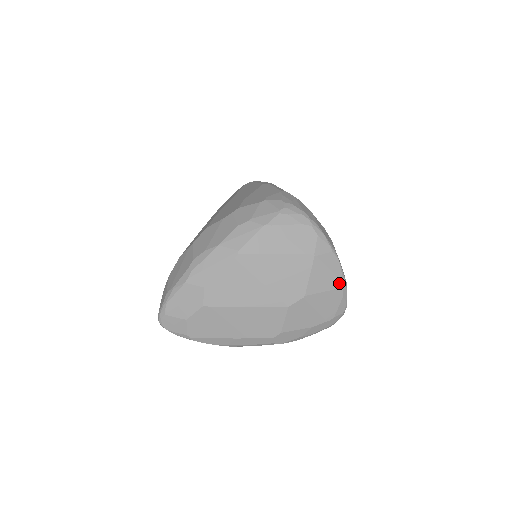
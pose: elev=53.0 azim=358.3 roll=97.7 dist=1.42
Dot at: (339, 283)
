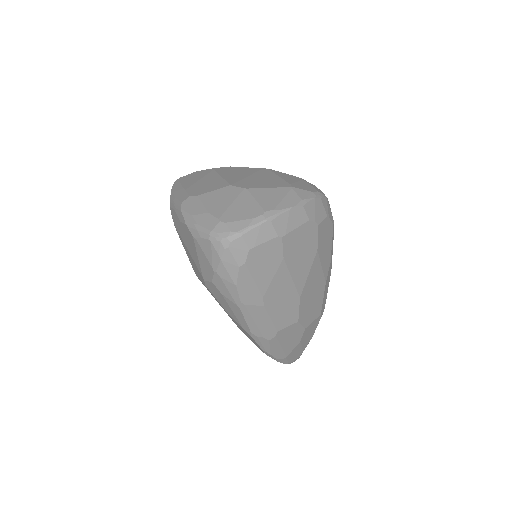
Dot at: (270, 209)
